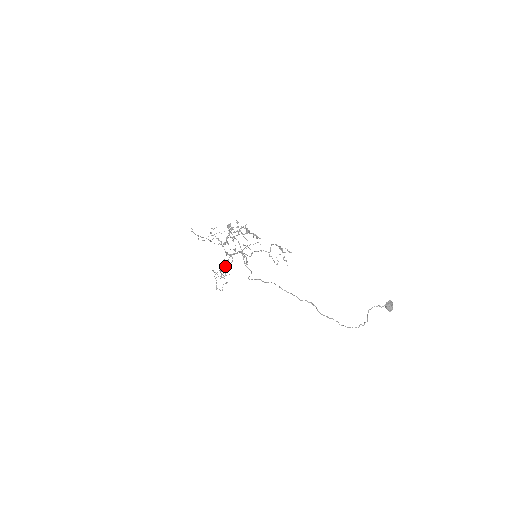
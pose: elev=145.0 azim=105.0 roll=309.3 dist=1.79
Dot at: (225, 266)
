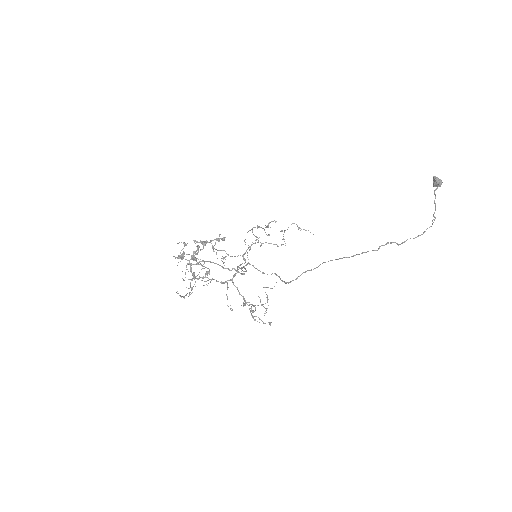
Dot at: occluded
